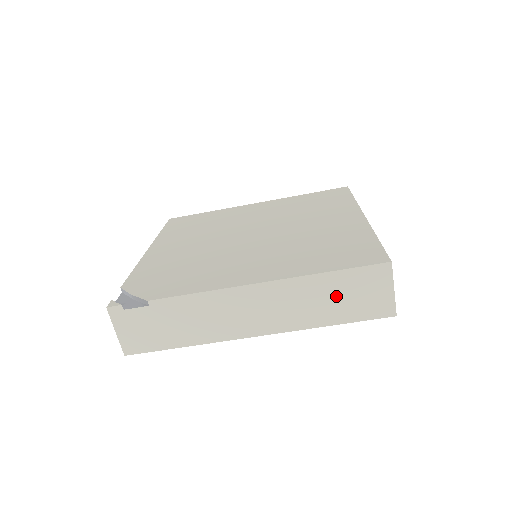
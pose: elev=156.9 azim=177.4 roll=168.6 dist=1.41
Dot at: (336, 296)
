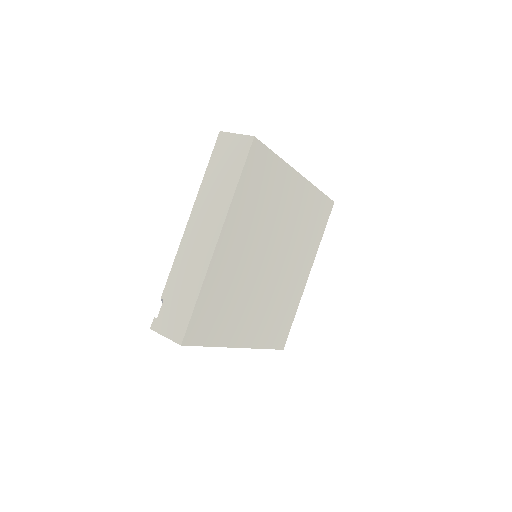
Dot at: (221, 173)
